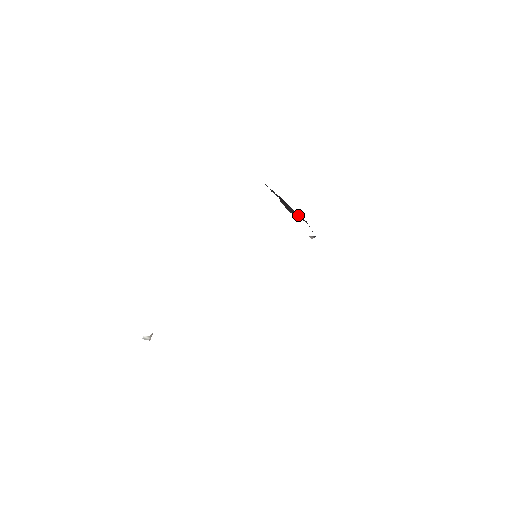
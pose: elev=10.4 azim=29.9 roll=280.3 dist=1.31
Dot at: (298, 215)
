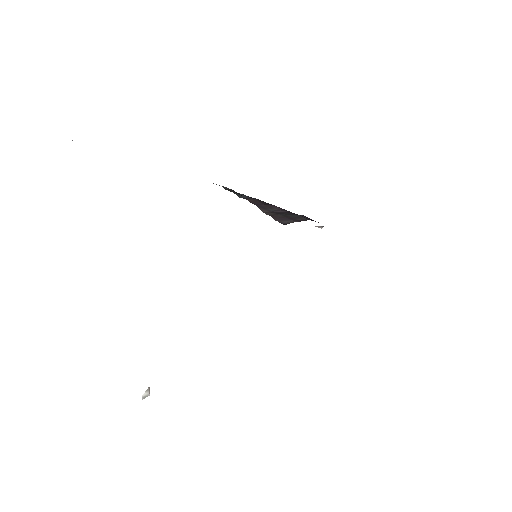
Dot at: (291, 216)
